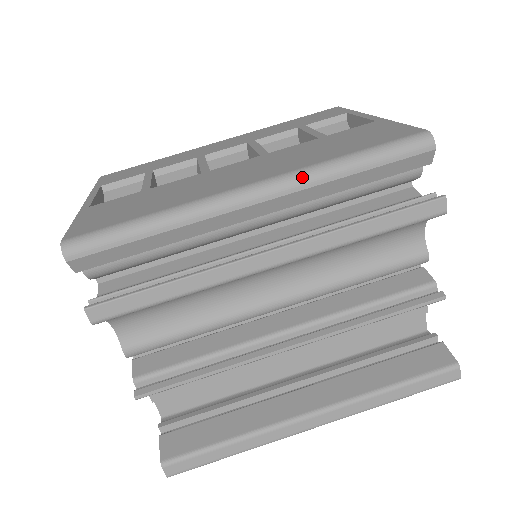
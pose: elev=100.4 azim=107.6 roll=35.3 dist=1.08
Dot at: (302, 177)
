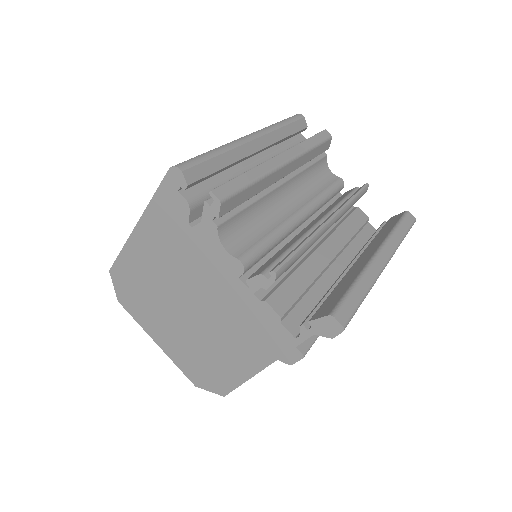
Dot at: (265, 129)
